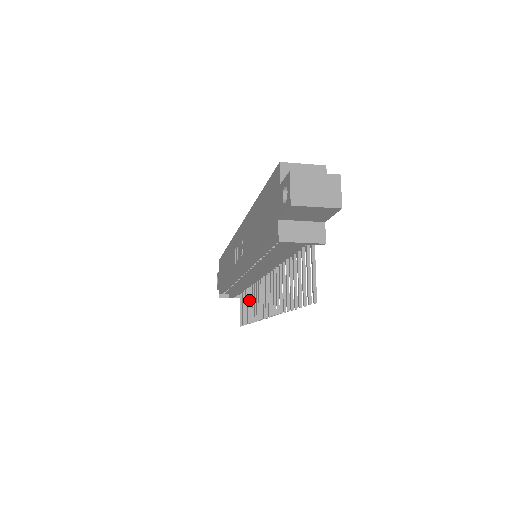
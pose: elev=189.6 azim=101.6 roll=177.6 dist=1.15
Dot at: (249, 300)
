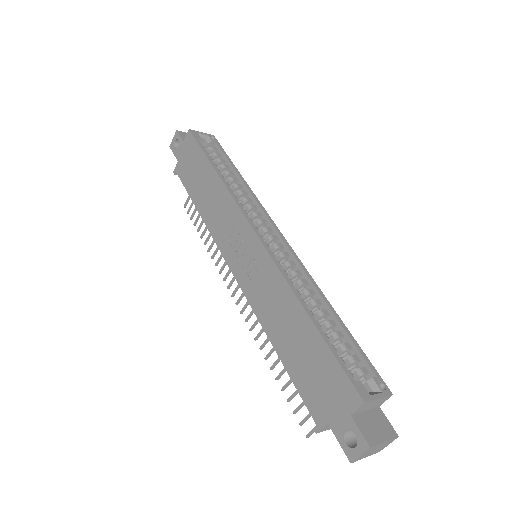
Dot at: occluded
